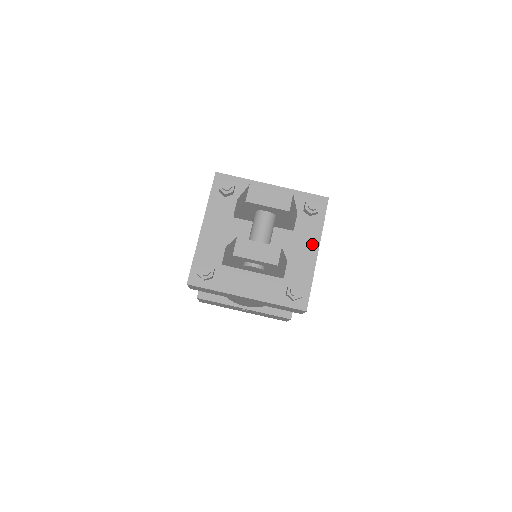
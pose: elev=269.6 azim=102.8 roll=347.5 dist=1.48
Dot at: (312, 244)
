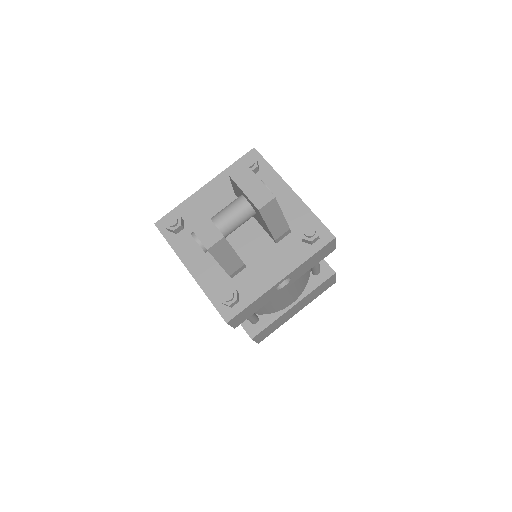
Dot at: (283, 268)
